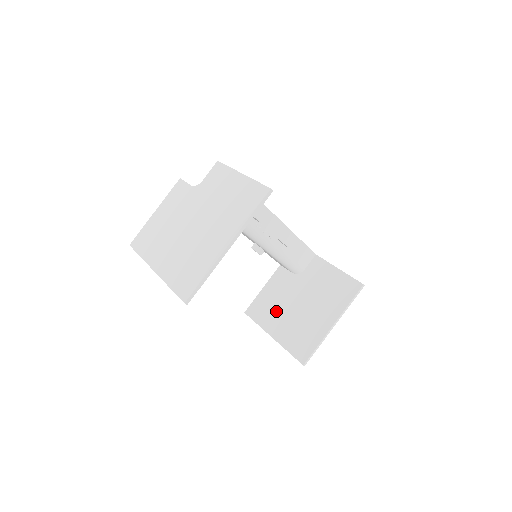
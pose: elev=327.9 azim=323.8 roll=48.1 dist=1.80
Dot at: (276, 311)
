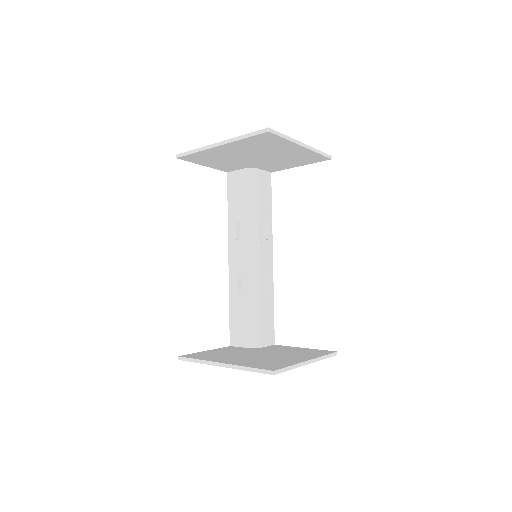
Dot at: (227, 356)
